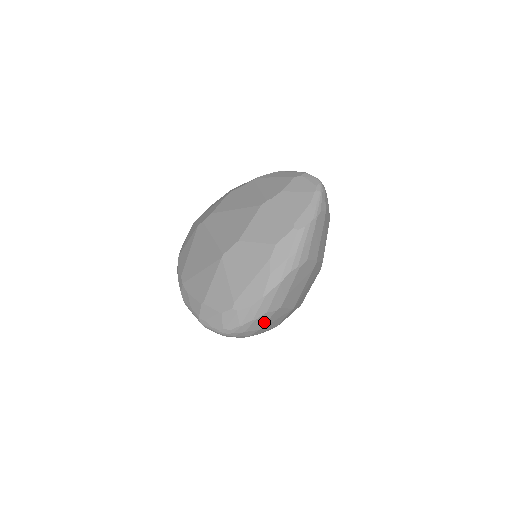
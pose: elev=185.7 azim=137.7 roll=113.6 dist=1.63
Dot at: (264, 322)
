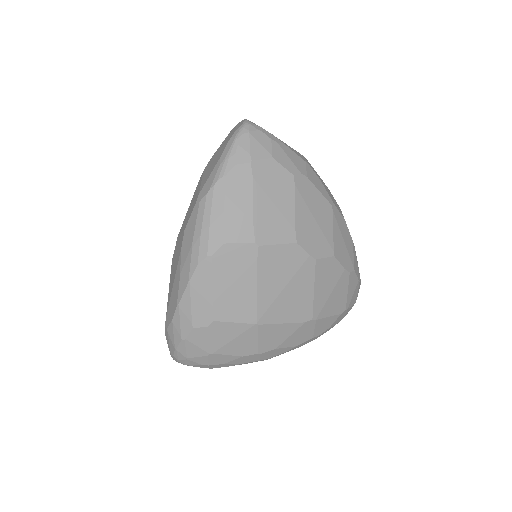
Dot at: (204, 344)
